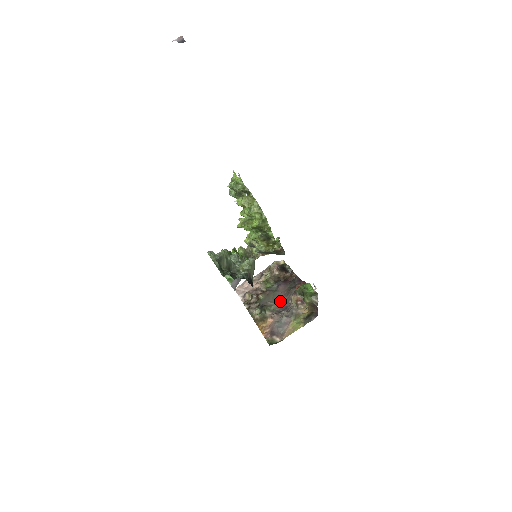
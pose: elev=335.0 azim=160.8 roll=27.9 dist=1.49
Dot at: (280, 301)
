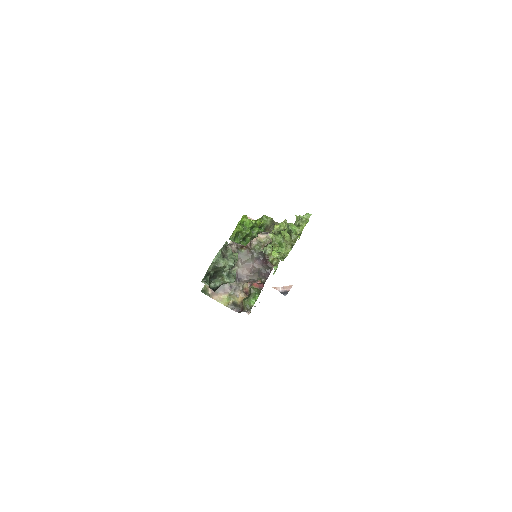
Dot at: (244, 270)
